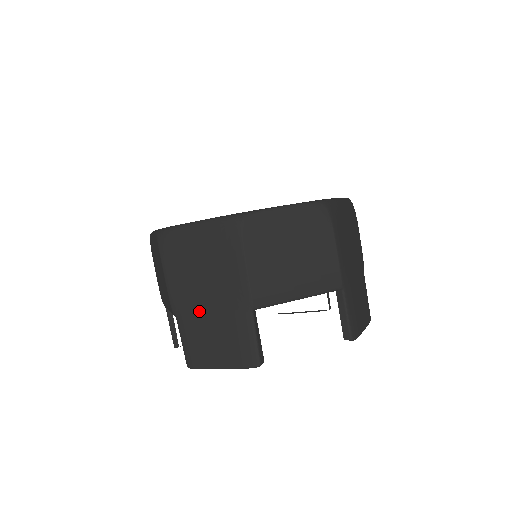
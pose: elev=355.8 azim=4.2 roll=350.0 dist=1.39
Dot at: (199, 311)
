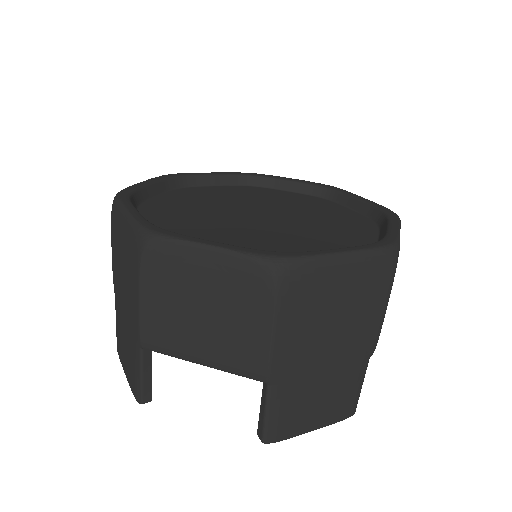
Dot at: (311, 371)
